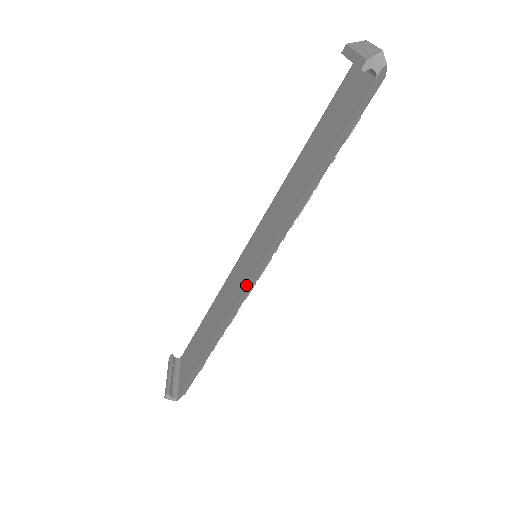
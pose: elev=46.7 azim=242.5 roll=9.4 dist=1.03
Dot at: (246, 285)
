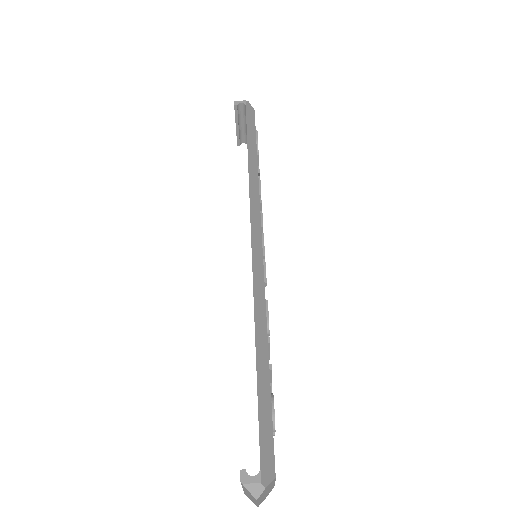
Dot at: occluded
